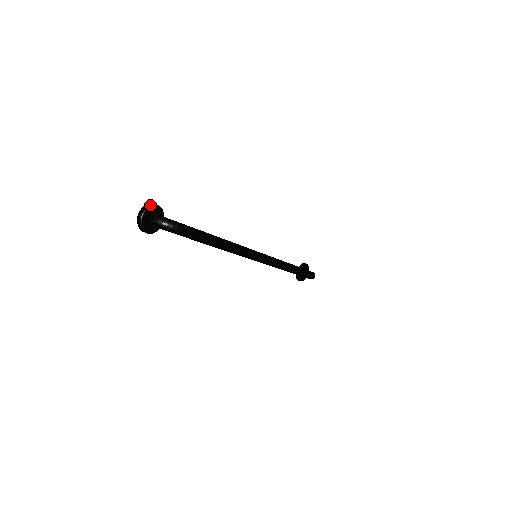
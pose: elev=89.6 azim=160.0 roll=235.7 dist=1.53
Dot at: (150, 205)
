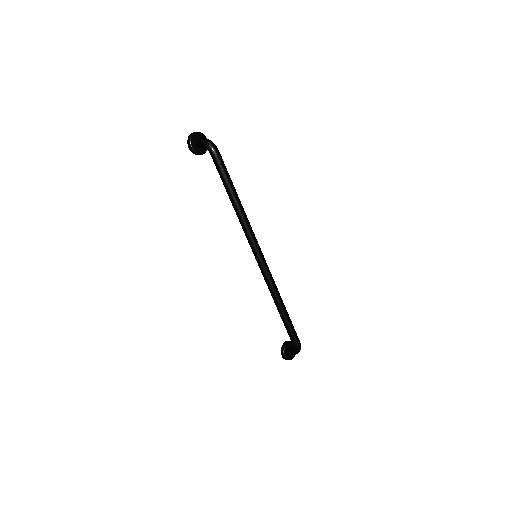
Dot at: occluded
